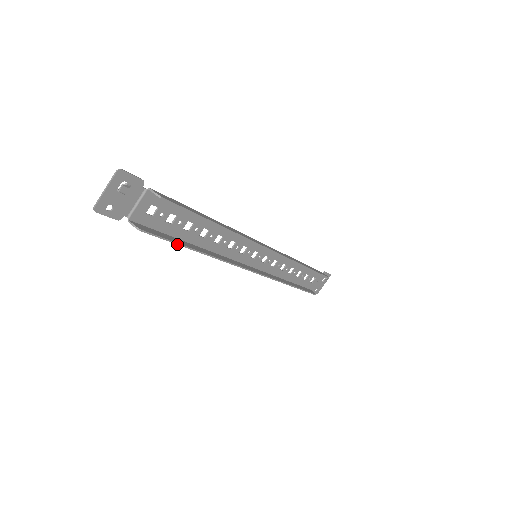
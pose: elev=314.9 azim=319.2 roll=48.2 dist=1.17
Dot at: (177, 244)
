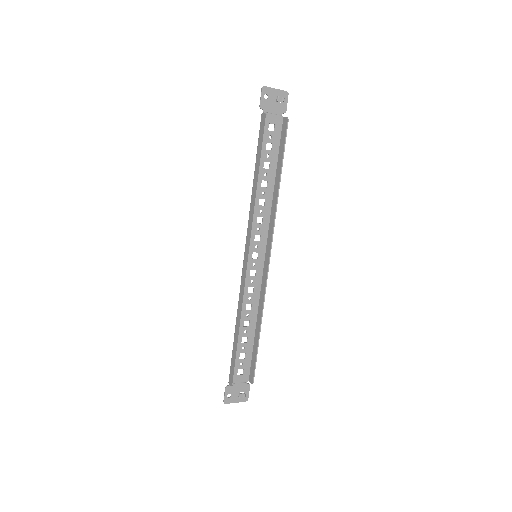
Dot at: (261, 153)
